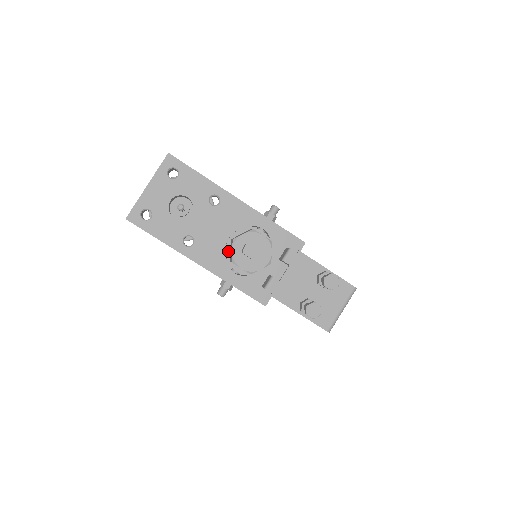
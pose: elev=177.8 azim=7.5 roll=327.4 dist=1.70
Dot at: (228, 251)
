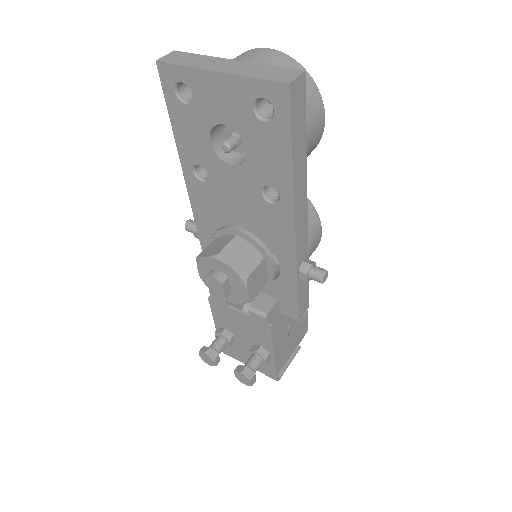
Dot at: (224, 232)
